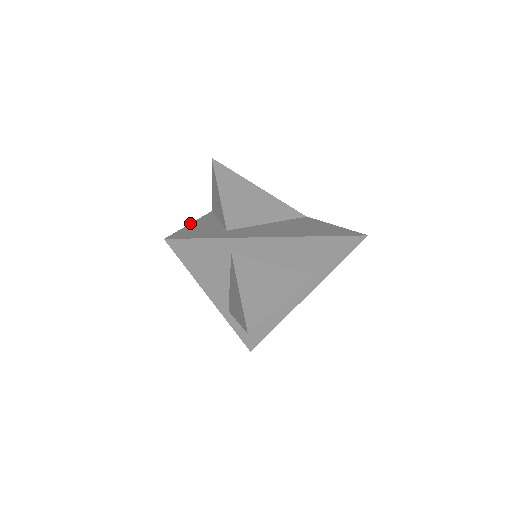
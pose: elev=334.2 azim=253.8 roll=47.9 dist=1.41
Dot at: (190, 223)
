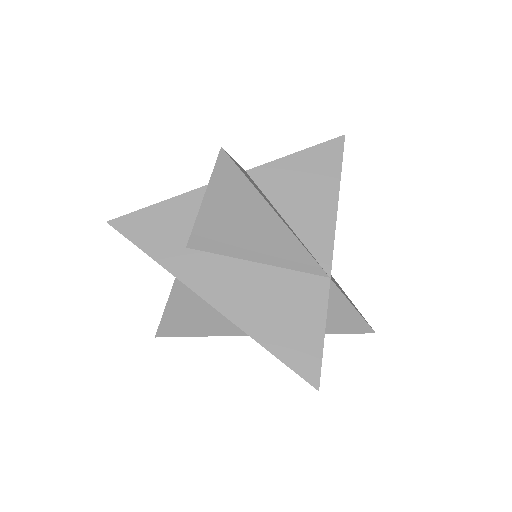
Dot at: (175, 196)
